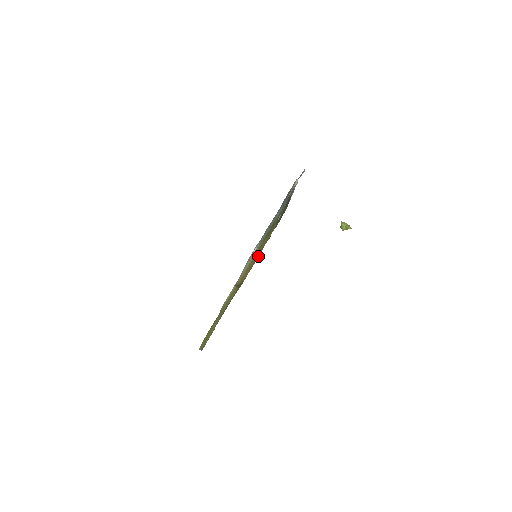
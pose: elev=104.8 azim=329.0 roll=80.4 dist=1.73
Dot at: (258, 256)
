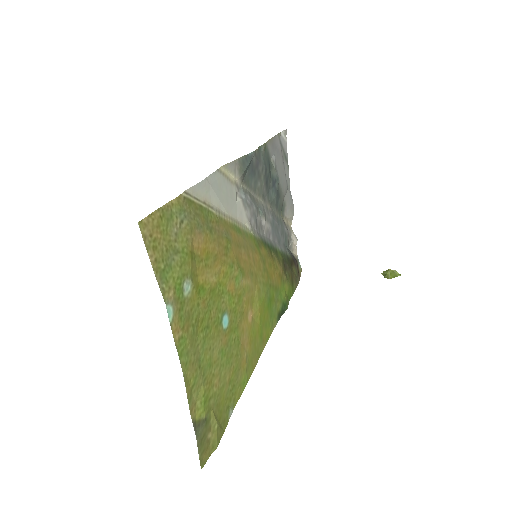
Dot at: (266, 283)
